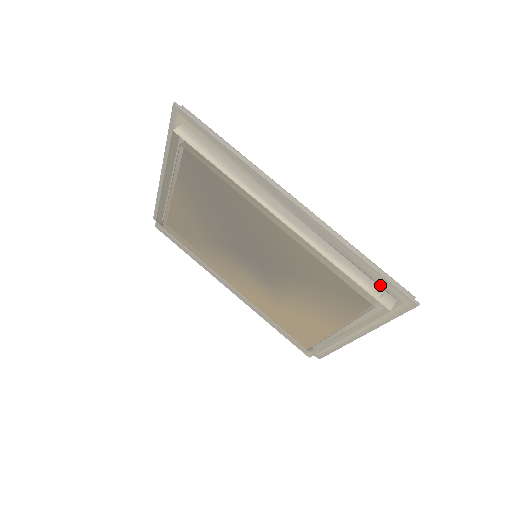
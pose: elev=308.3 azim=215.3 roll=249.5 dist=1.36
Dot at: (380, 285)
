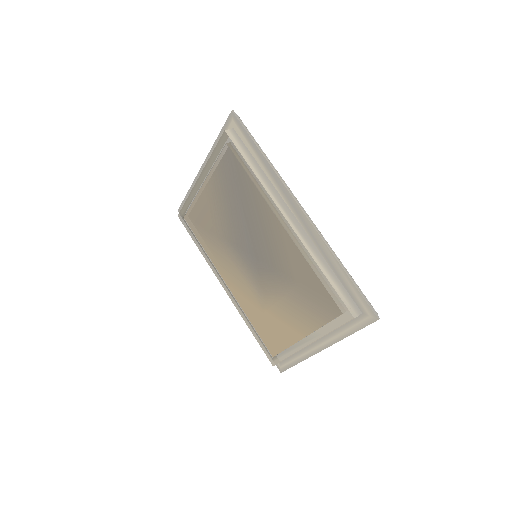
Dot at: (352, 296)
